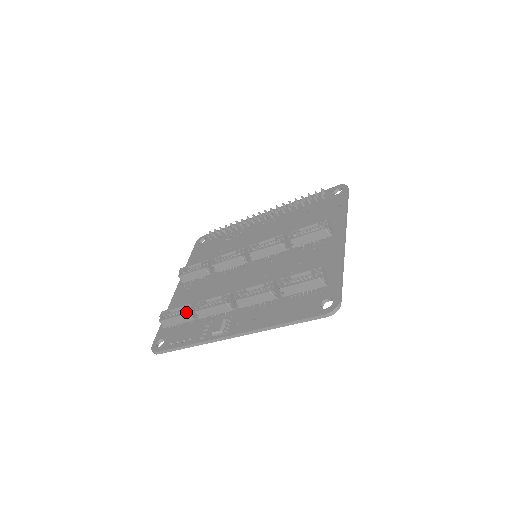
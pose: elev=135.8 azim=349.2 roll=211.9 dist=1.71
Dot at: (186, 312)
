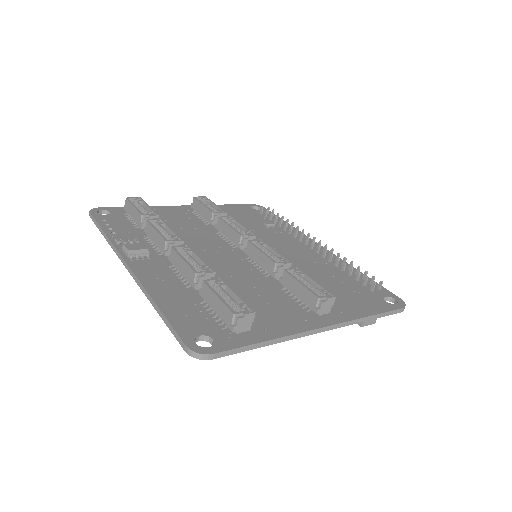
Dot at: occluded
